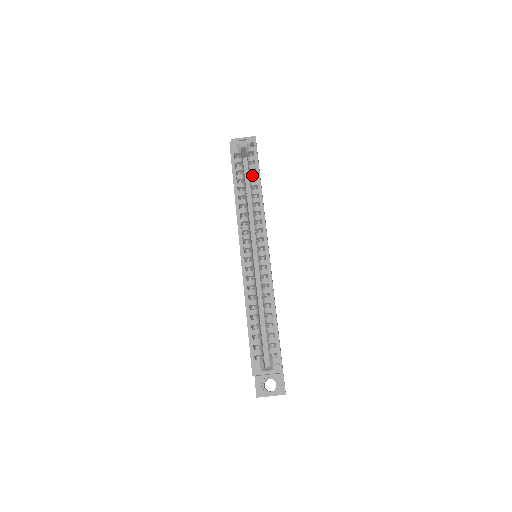
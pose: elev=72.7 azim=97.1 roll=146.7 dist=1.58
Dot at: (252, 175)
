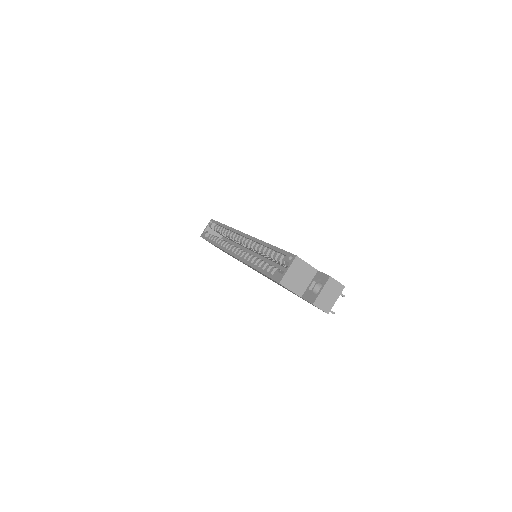
Dot at: (219, 230)
